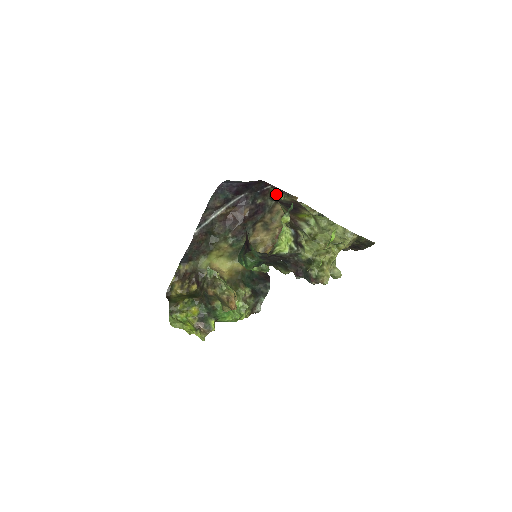
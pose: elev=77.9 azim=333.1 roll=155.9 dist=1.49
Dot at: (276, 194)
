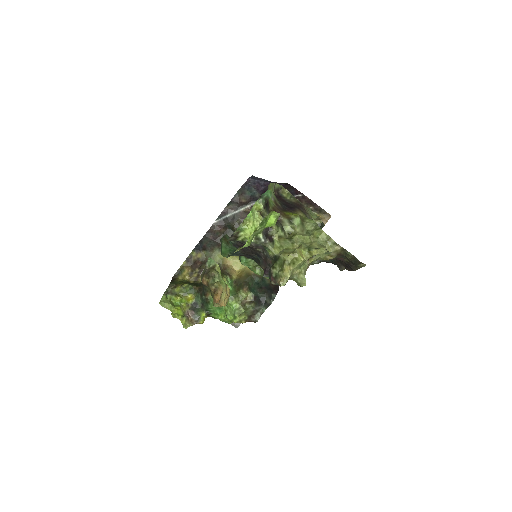
Dot at: (284, 193)
